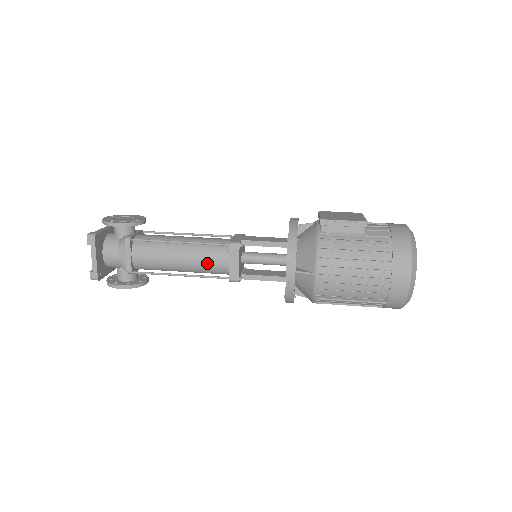
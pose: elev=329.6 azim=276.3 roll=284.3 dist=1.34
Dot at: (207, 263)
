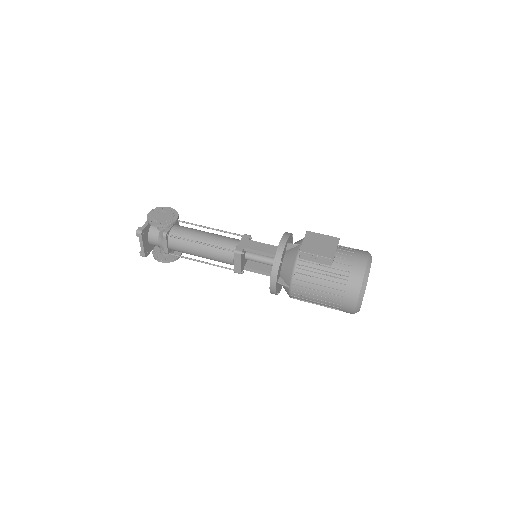
Dot at: (219, 259)
